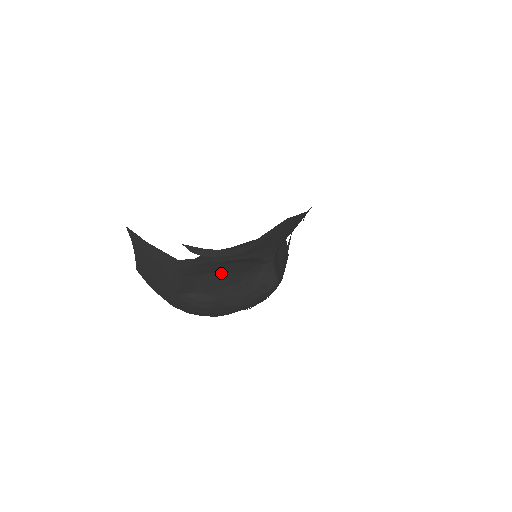
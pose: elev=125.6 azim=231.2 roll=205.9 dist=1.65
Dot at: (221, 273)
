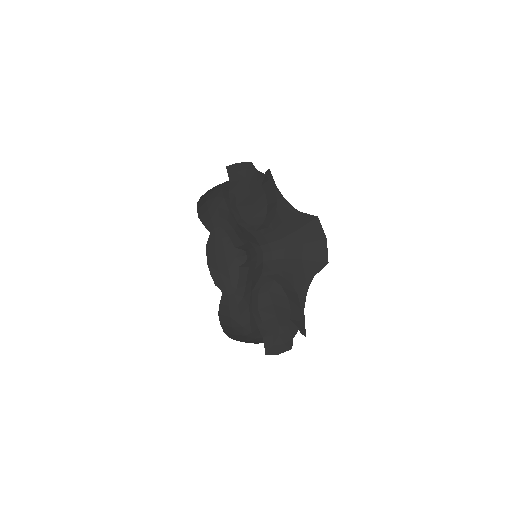
Dot at: (250, 198)
